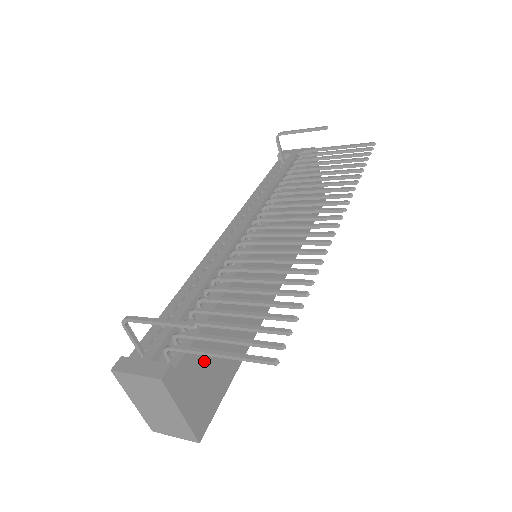
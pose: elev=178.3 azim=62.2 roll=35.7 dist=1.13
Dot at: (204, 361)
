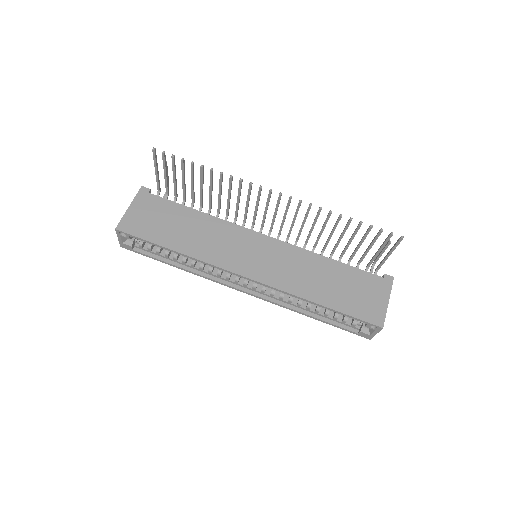
Dot at: (160, 213)
